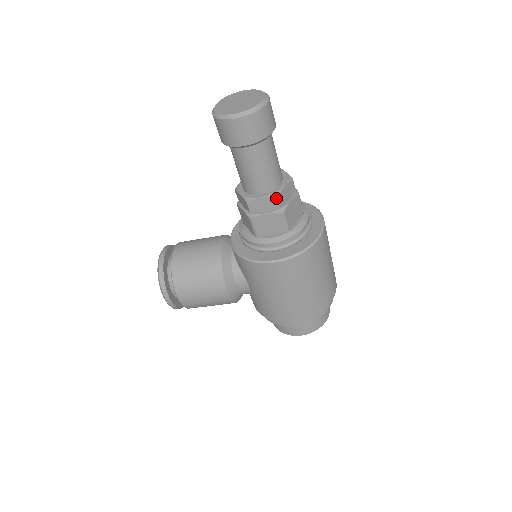
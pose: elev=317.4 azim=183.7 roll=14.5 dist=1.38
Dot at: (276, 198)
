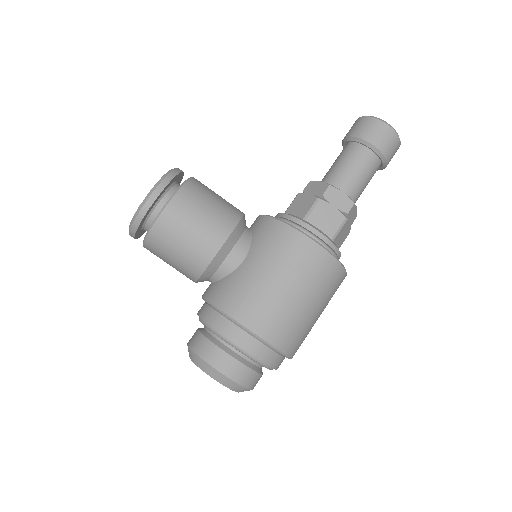
Dot at: (353, 203)
